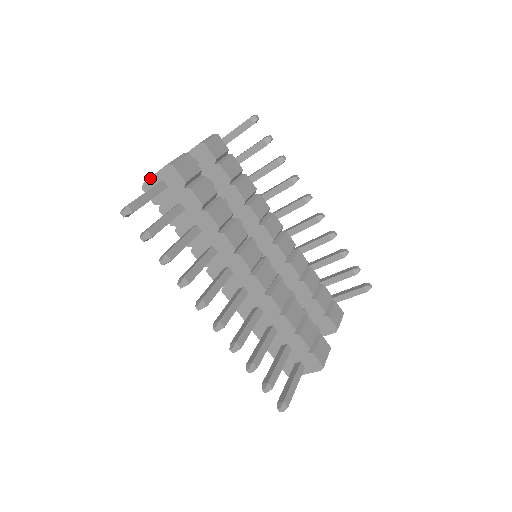
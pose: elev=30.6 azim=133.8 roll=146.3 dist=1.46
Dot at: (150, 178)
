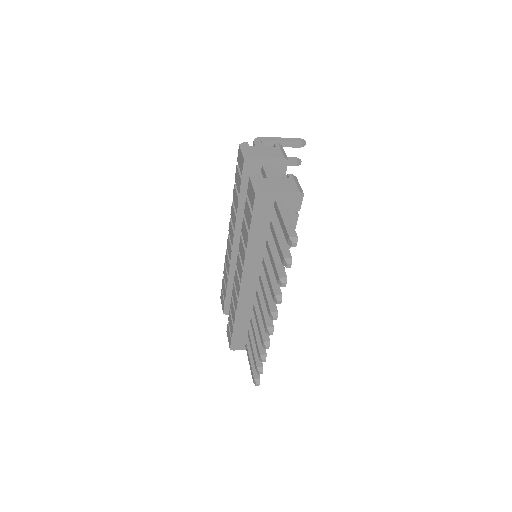
Dot at: (273, 192)
